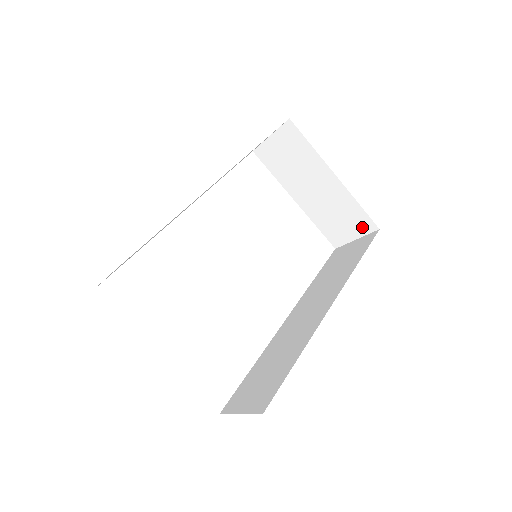
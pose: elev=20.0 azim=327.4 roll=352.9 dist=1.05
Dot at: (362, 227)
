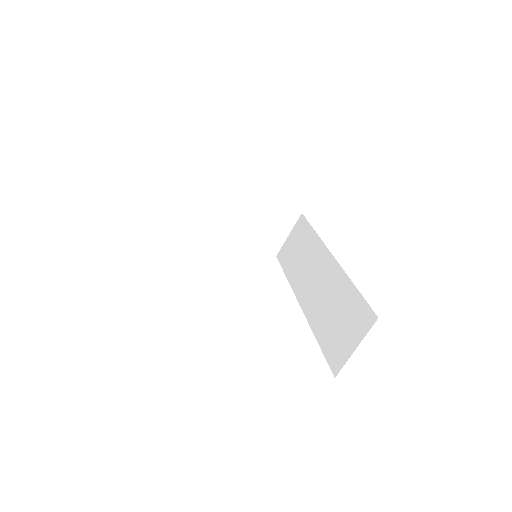
Dot at: (289, 221)
